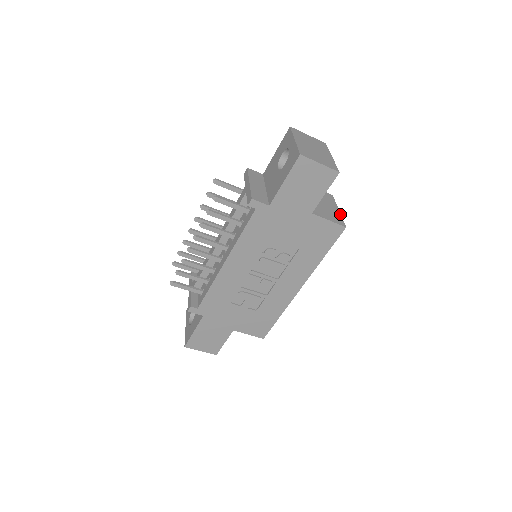
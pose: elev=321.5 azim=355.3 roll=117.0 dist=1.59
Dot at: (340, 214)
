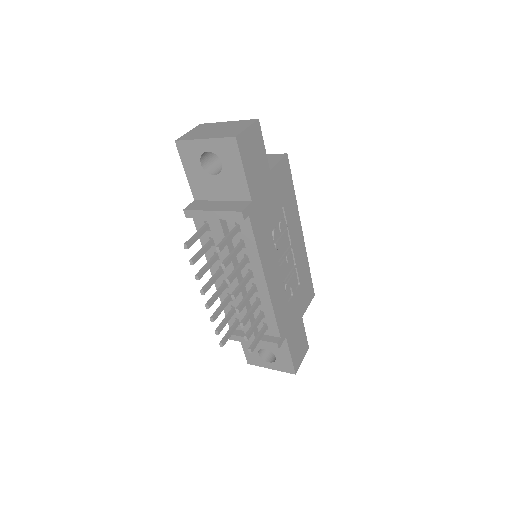
Dot at: occluded
